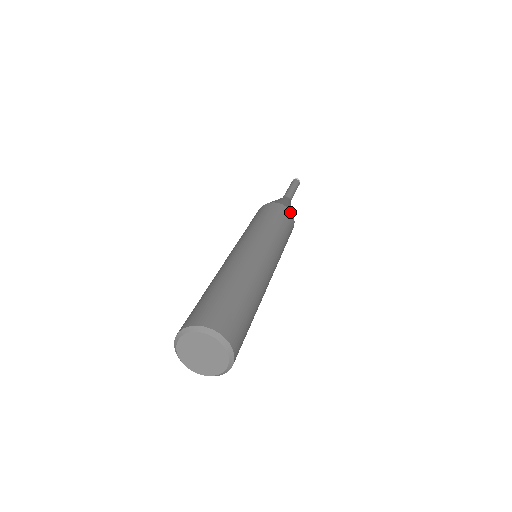
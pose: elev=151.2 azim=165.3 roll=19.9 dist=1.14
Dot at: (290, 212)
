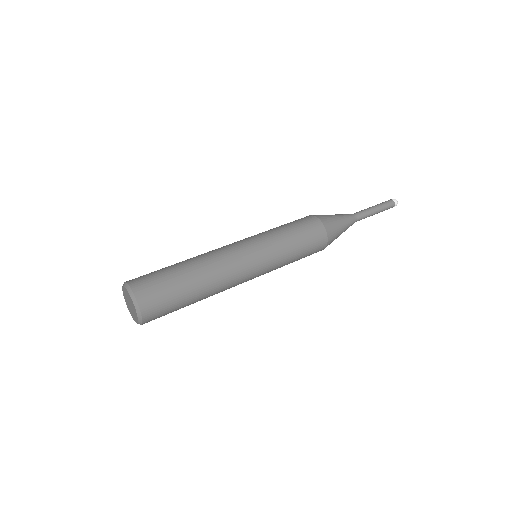
Dot at: (324, 247)
